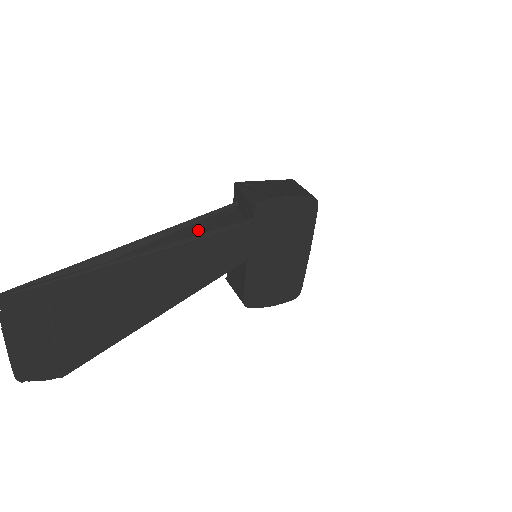
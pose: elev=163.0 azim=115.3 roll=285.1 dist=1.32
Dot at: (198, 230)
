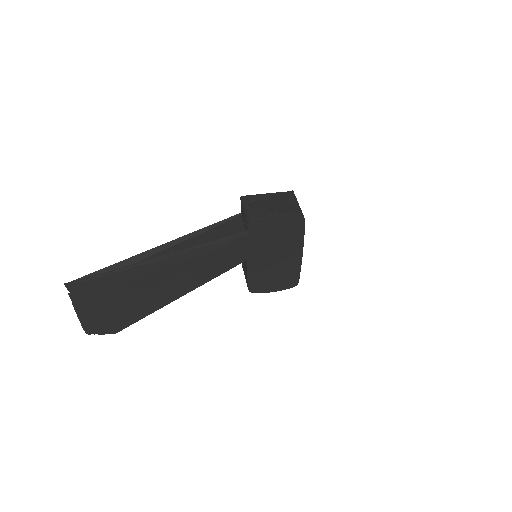
Dot at: (209, 235)
